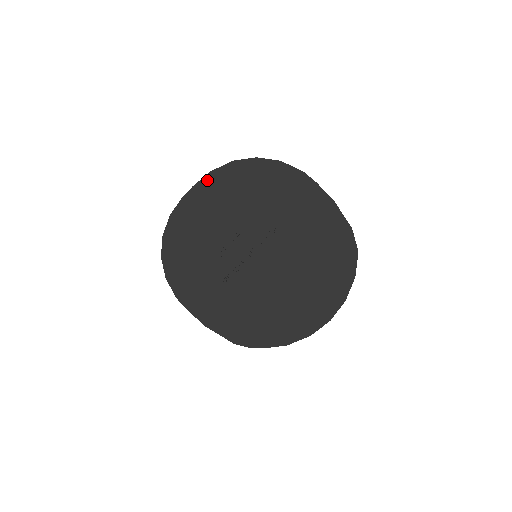
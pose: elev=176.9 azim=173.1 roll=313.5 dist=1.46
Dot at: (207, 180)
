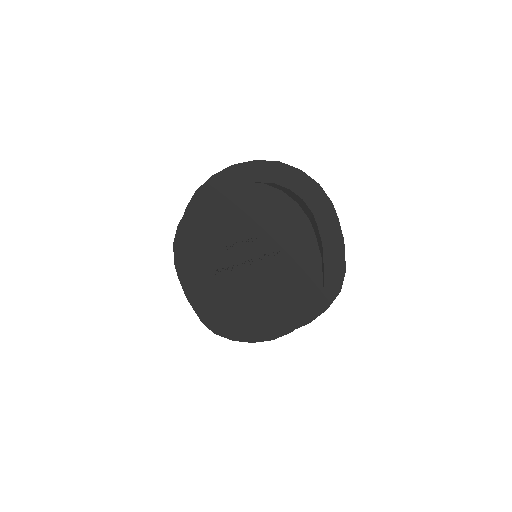
Dot at: (247, 184)
